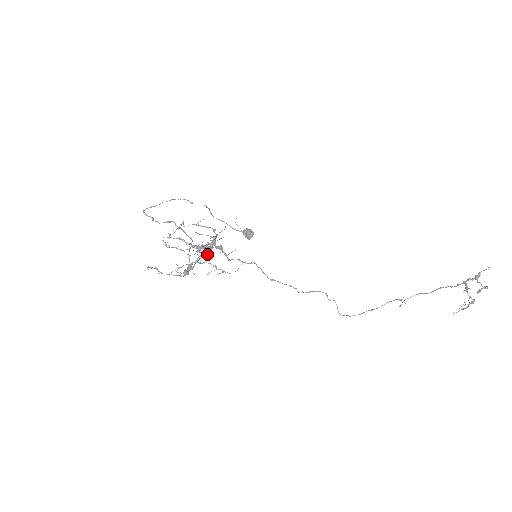
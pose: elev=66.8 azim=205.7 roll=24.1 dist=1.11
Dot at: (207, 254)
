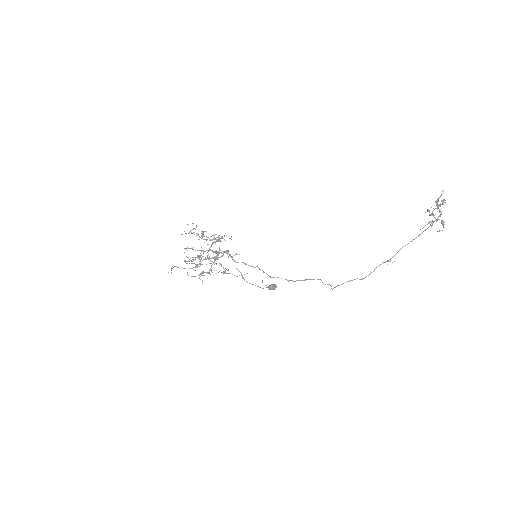
Dot at: (216, 257)
